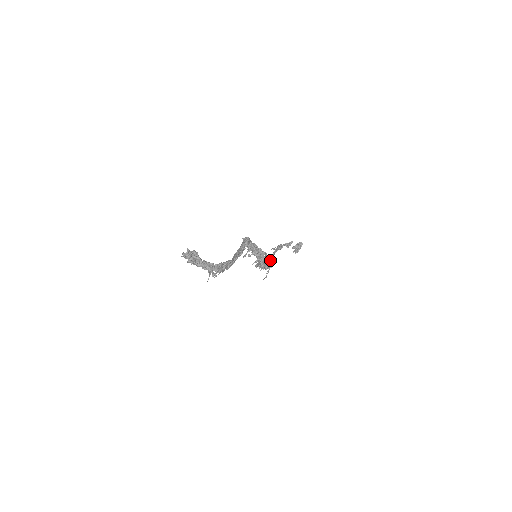
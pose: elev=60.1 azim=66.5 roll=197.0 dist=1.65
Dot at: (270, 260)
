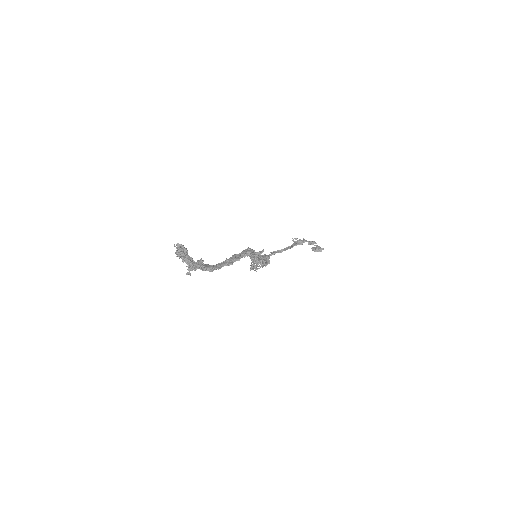
Dot at: occluded
